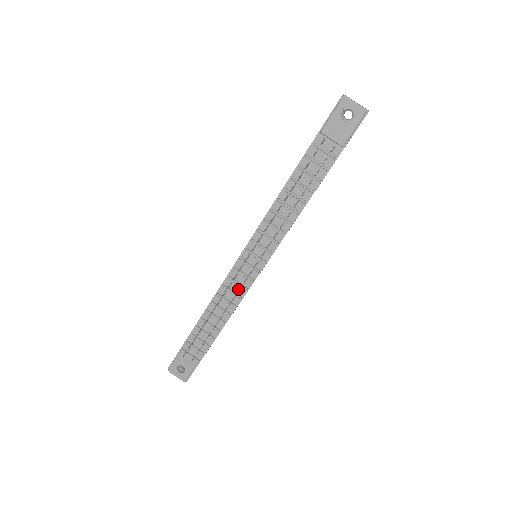
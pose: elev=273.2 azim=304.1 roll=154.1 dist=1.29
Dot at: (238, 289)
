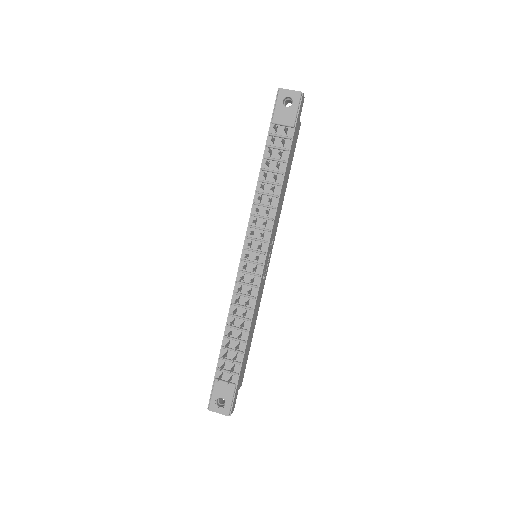
Dot at: occluded
